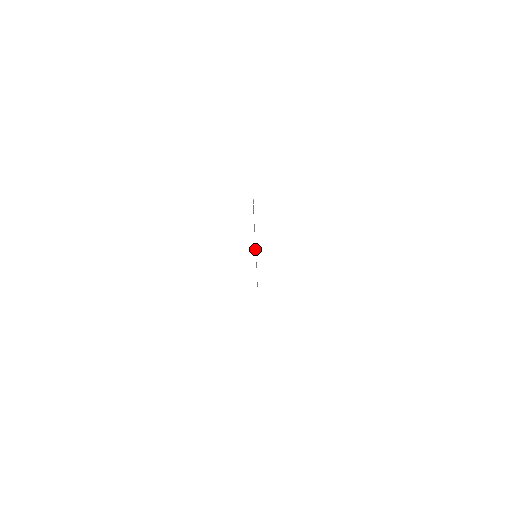
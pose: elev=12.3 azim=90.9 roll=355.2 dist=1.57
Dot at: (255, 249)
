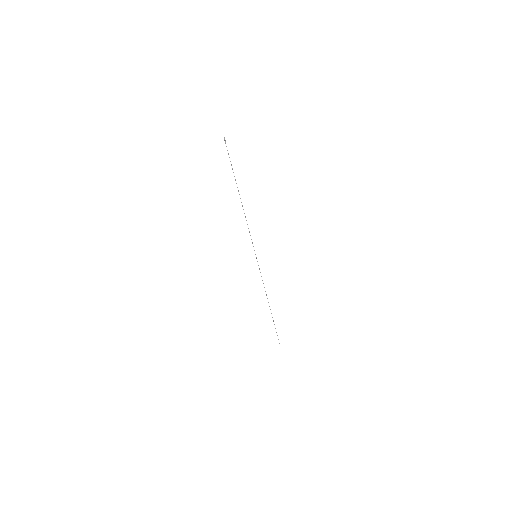
Dot at: occluded
